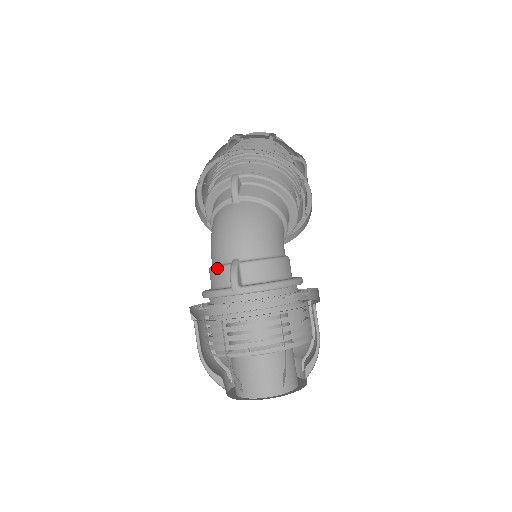
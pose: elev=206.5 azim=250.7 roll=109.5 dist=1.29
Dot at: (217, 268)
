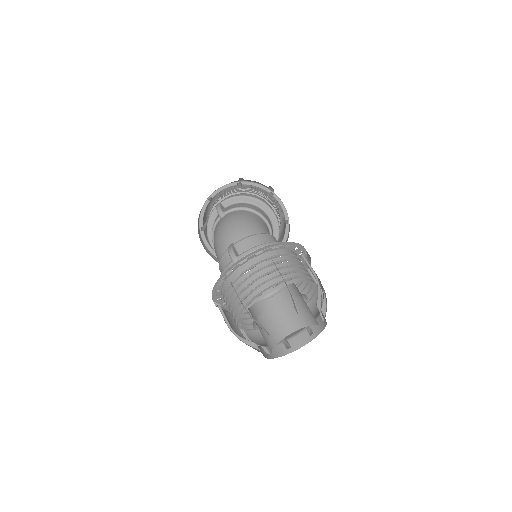
Dot at: (221, 259)
